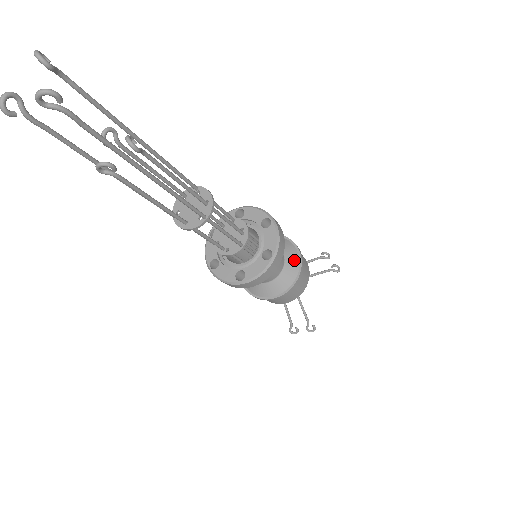
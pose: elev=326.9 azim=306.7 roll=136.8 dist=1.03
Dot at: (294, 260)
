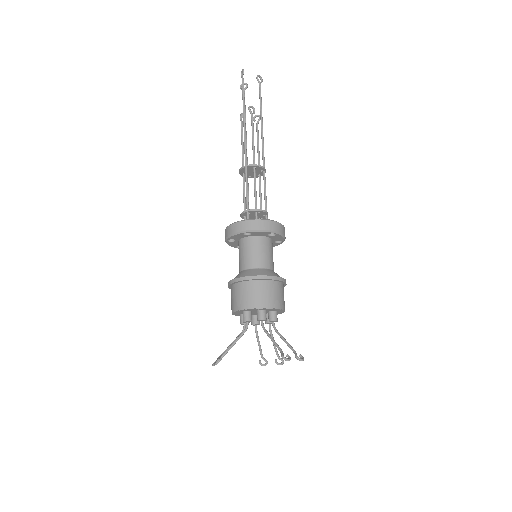
Dot at: occluded
